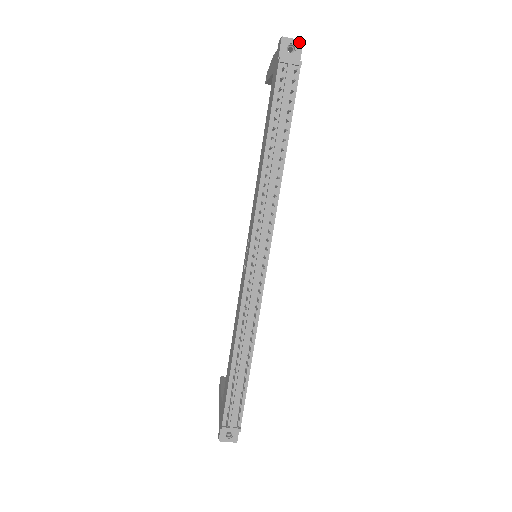
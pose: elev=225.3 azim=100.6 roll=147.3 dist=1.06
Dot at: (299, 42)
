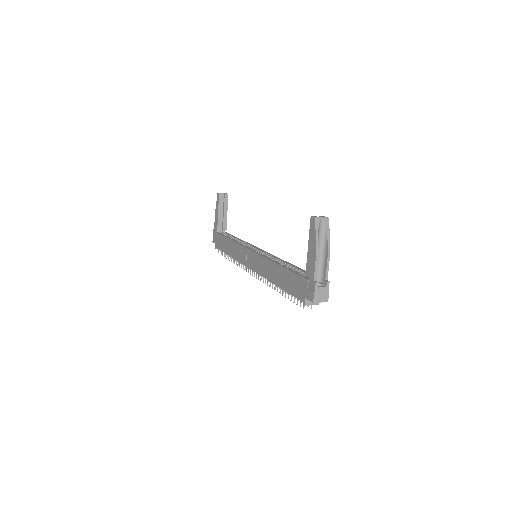
Dot at: occluded
